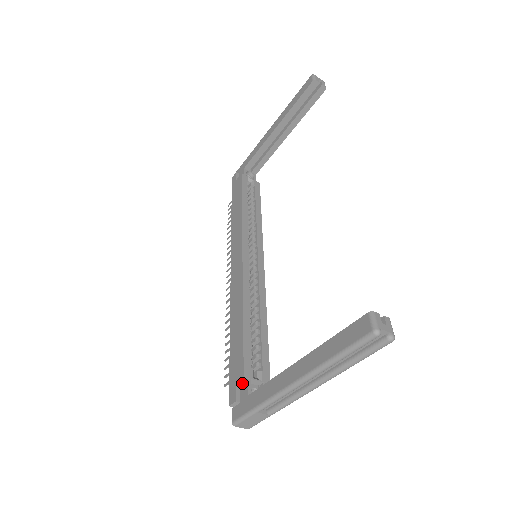
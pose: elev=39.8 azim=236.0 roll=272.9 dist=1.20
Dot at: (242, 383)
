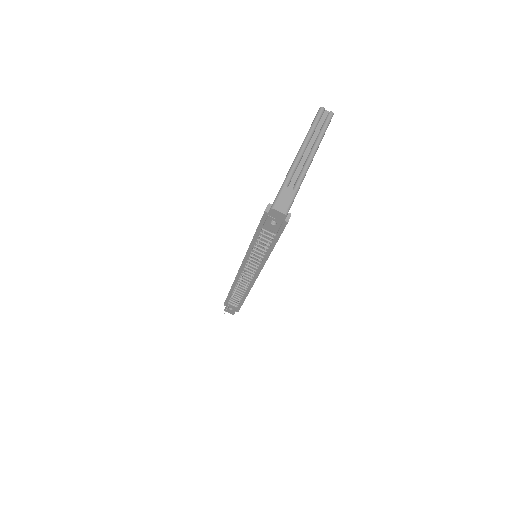
Dot at: occluded
